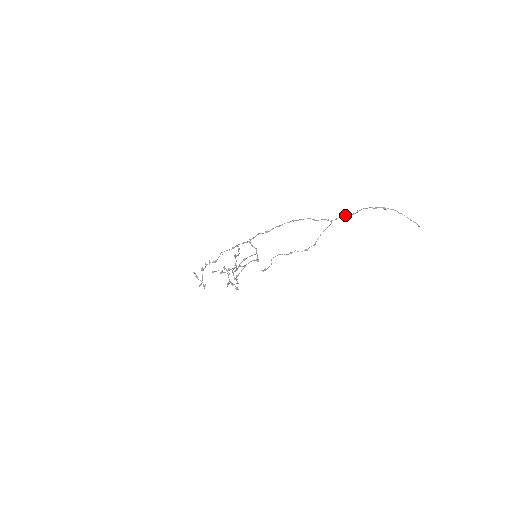
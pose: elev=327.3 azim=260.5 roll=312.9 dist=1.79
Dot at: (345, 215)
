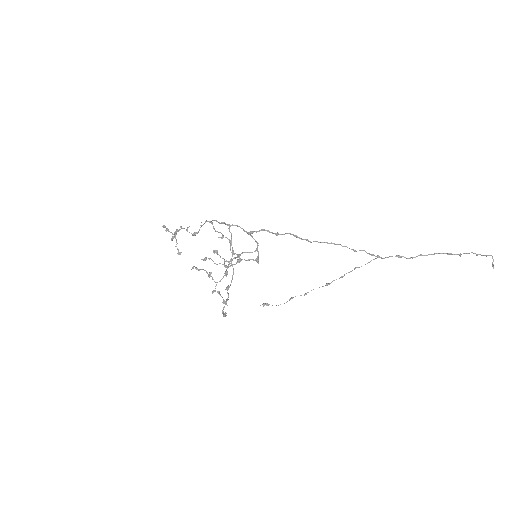
Dot at: (400, 256)
